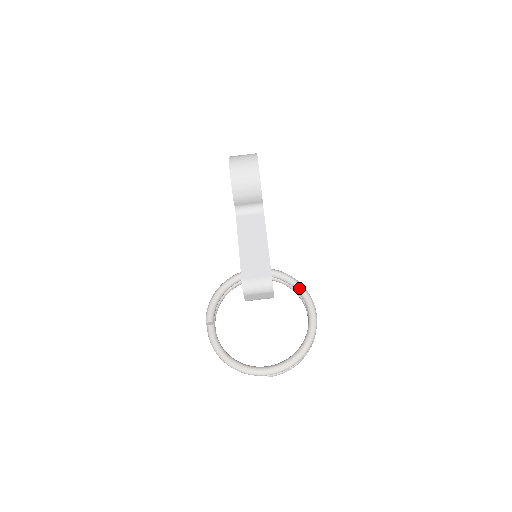
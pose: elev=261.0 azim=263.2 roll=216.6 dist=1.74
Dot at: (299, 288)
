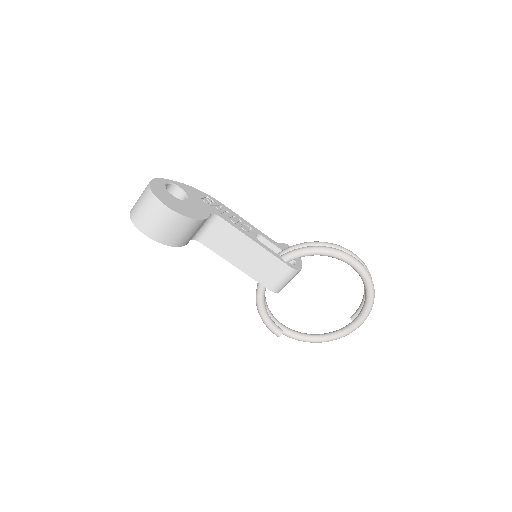
Dot at: (323, 255)
